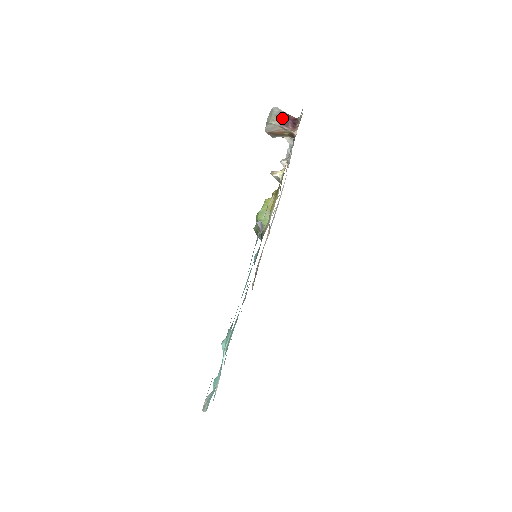
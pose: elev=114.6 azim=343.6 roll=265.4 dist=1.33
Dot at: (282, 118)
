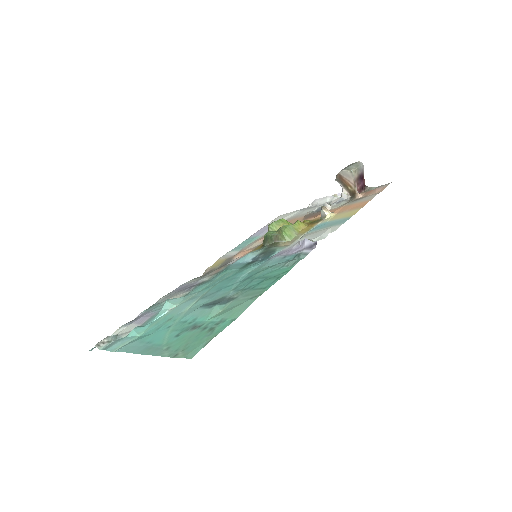
Dot at: (360, 176)
